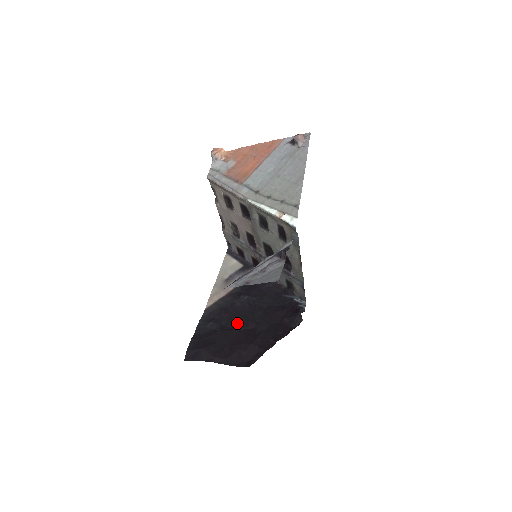
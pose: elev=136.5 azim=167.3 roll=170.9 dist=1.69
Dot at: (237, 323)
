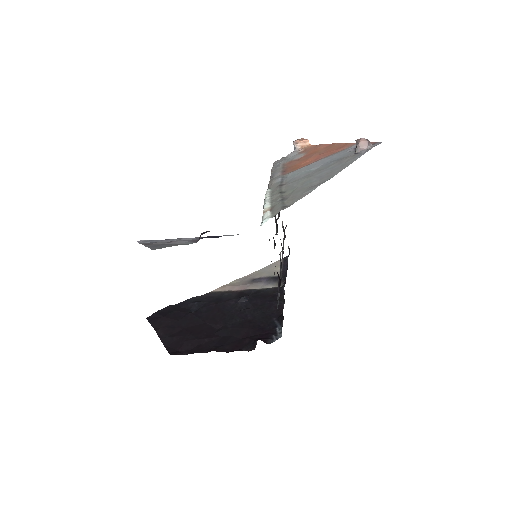
Dot at: (211, 316)
